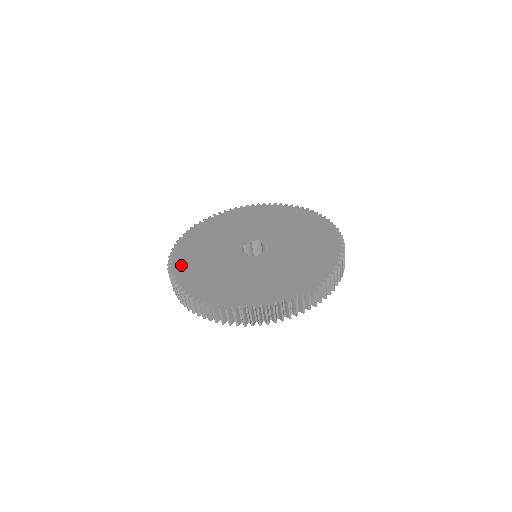
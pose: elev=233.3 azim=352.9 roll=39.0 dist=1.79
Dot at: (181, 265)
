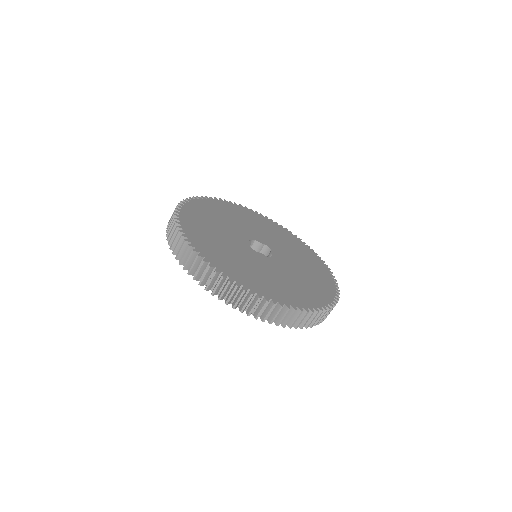
Dot at: (230, 271)
